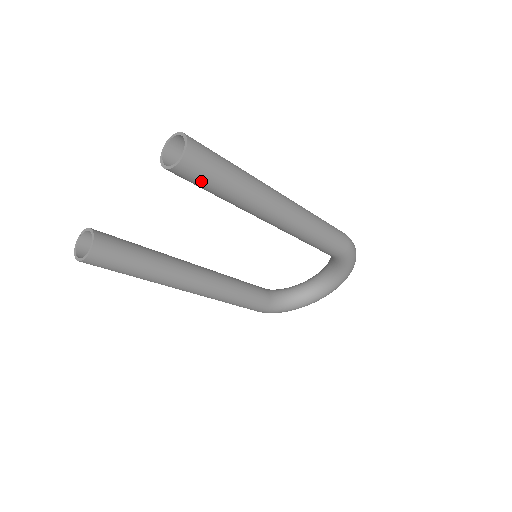
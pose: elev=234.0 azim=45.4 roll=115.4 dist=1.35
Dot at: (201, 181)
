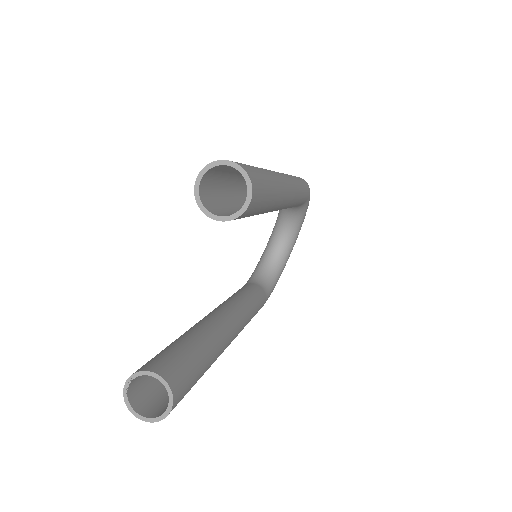
Dot at: (259, 207)
